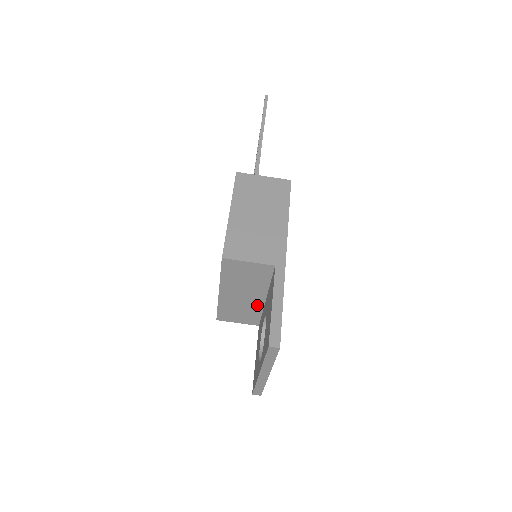
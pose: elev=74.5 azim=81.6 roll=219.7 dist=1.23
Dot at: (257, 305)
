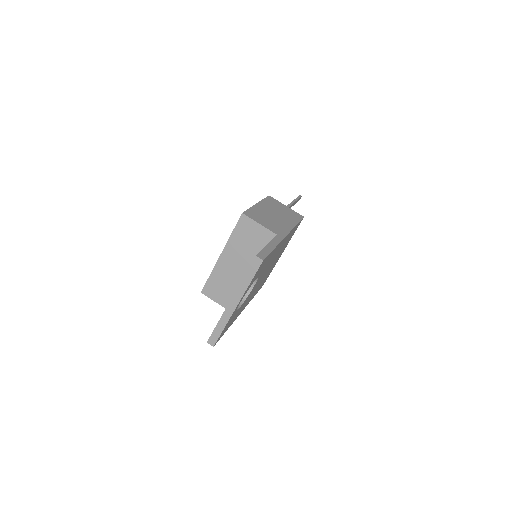
Dot at: occluded
